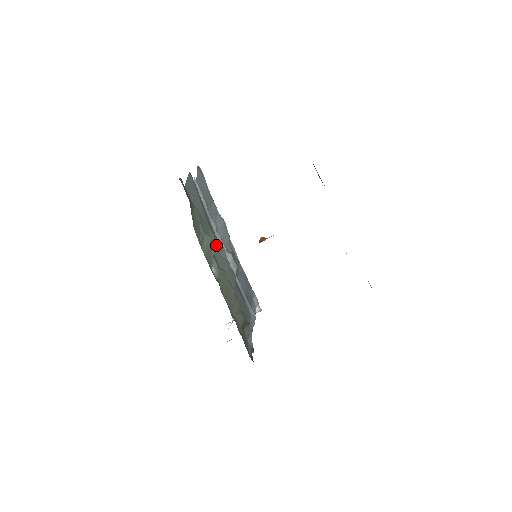
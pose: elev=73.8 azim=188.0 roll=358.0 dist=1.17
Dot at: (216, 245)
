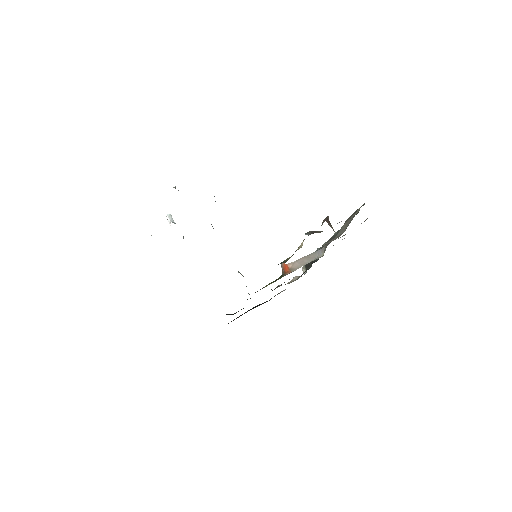
Dot at: occluded
